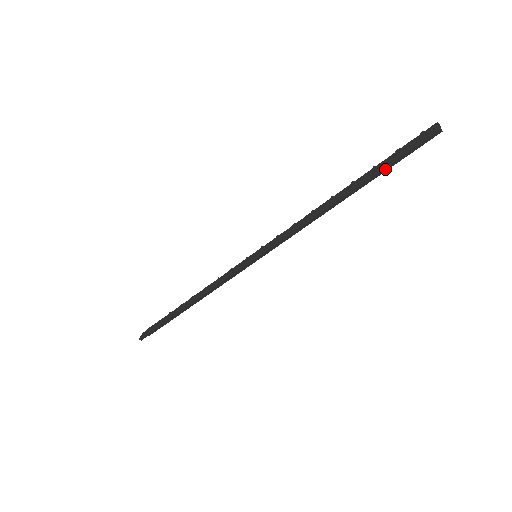
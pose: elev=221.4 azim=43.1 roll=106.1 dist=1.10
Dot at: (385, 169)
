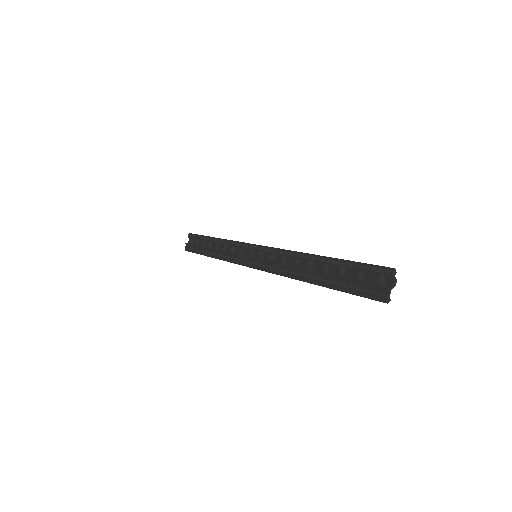
Dot at: (347, 290)
